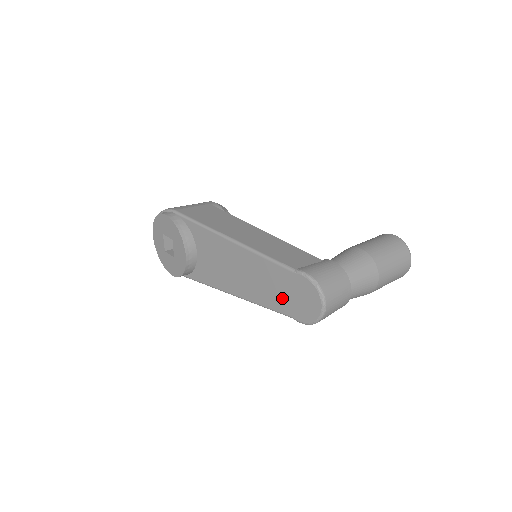
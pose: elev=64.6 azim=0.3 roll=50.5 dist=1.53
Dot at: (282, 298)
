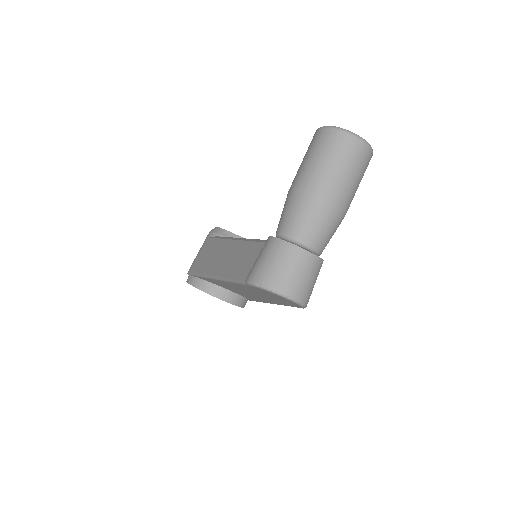
Dot at: (273, 299)
